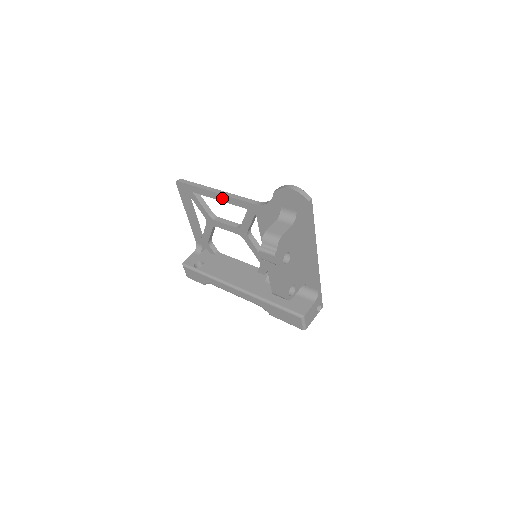
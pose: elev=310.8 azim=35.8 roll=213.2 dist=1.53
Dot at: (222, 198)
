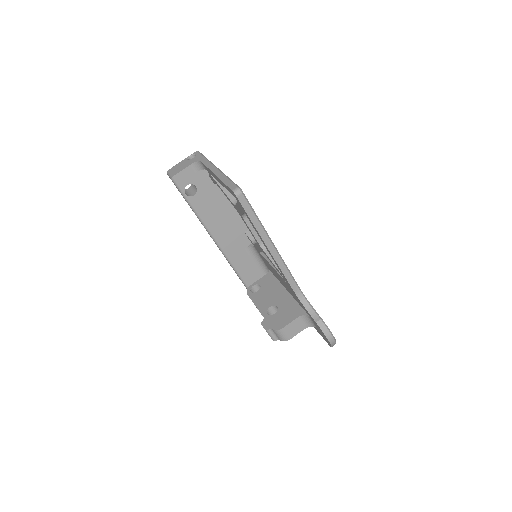
Dot at: (270, 254)
